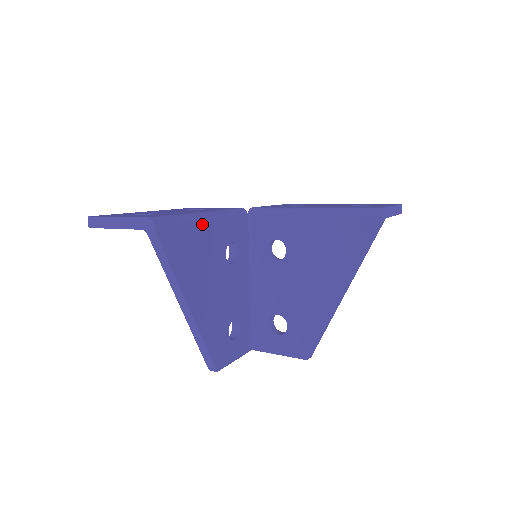
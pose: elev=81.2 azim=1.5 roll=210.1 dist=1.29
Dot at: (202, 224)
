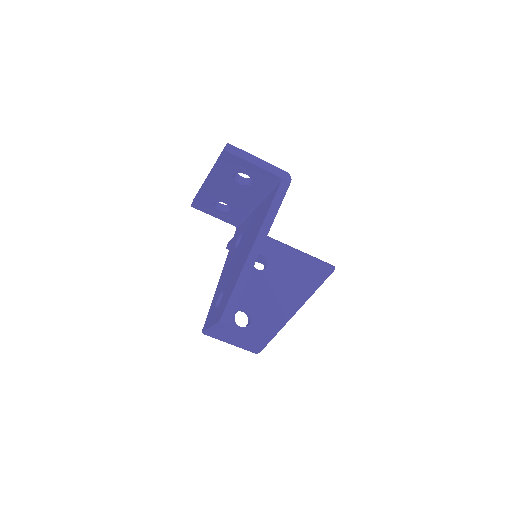
Dot at: occluded
